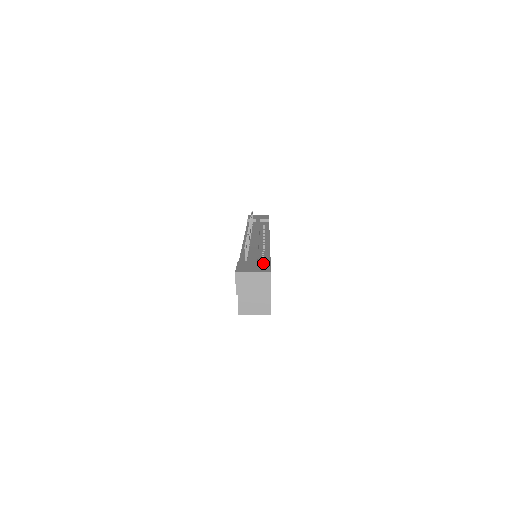
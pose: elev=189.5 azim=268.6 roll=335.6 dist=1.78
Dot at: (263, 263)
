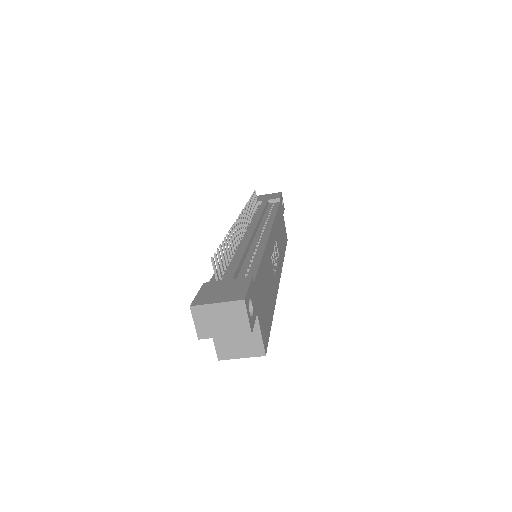
Dot at: (239, 282)
